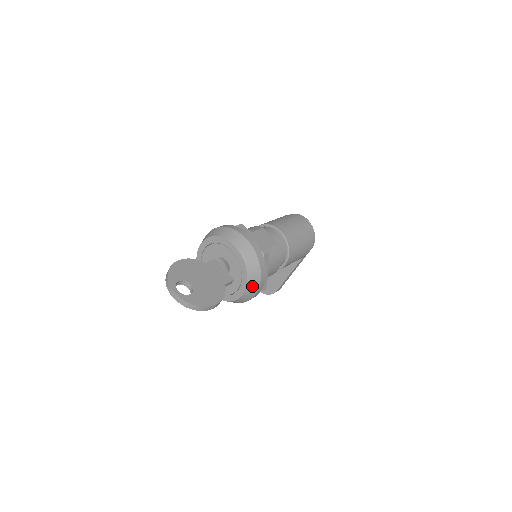
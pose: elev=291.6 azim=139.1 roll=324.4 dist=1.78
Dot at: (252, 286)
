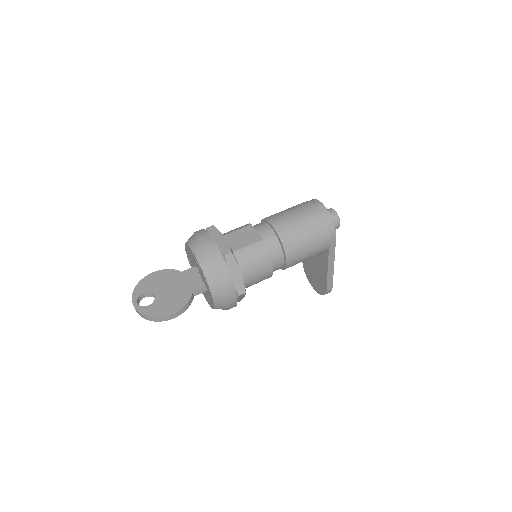
Dot at: (218, 291)
